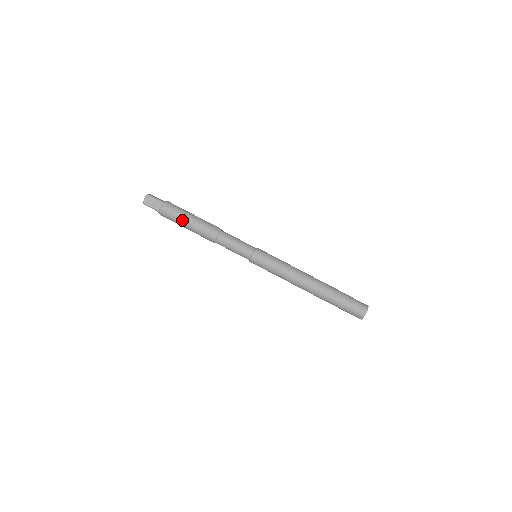
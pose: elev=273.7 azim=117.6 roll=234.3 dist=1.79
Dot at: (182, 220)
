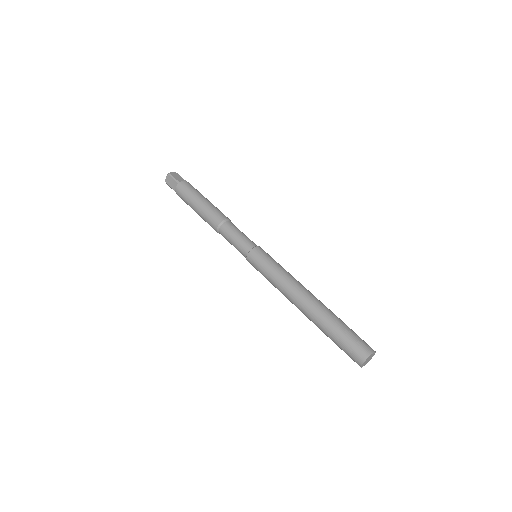
Dot at: (191, 204)
